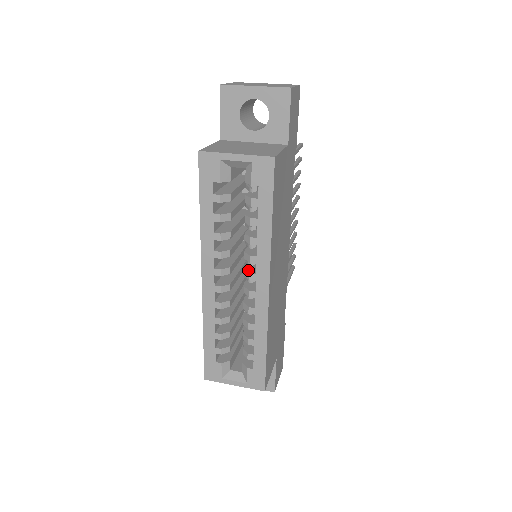
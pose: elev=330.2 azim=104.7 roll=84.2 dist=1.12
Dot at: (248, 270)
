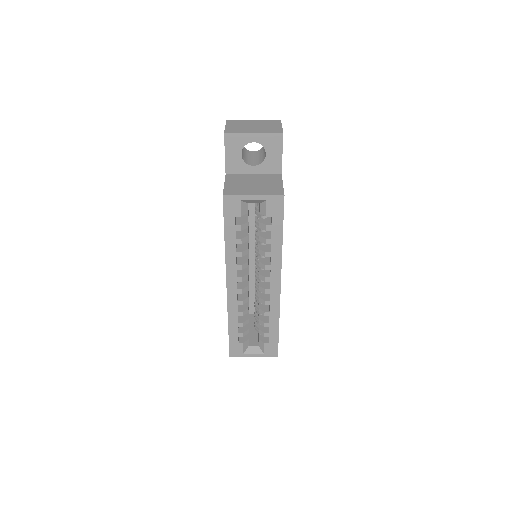
Dot at: (263, 274)
